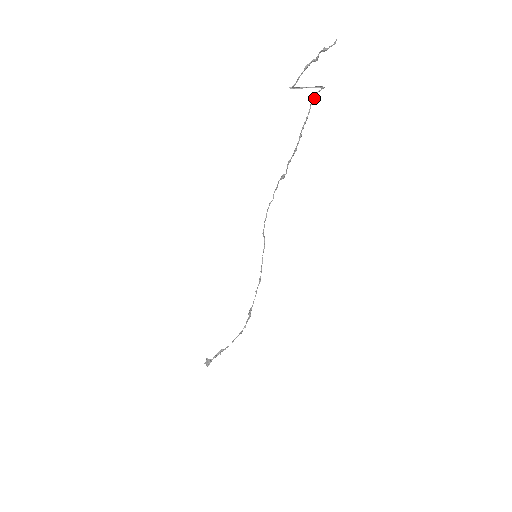
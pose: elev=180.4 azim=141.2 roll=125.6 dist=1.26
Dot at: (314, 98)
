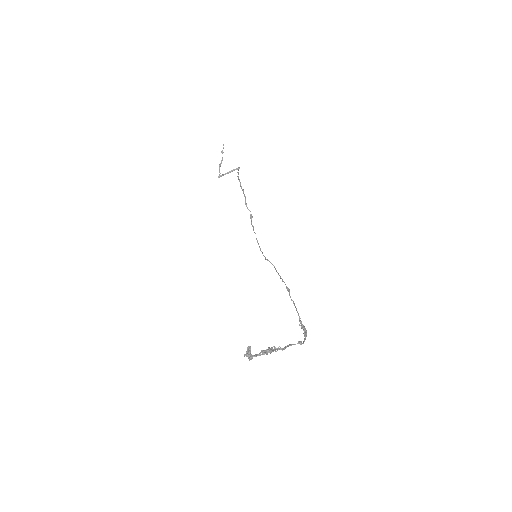
Dot at: (238, 174)
